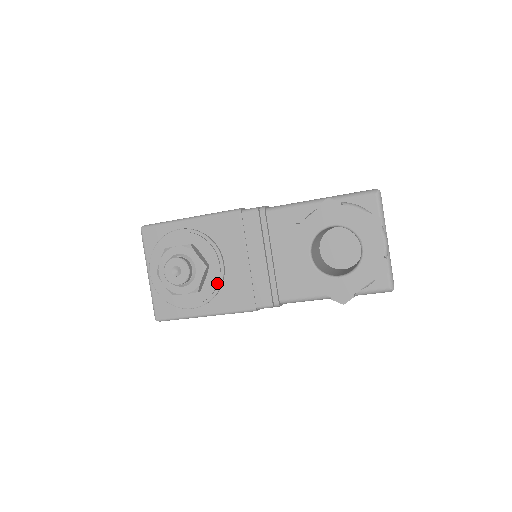
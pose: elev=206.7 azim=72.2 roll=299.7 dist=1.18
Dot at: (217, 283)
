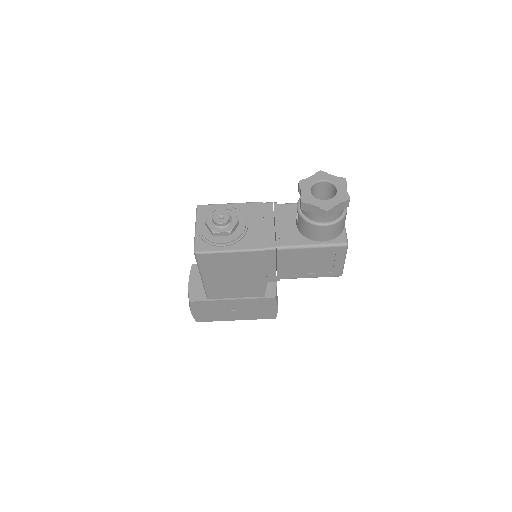
Dot at: (242, 232)
